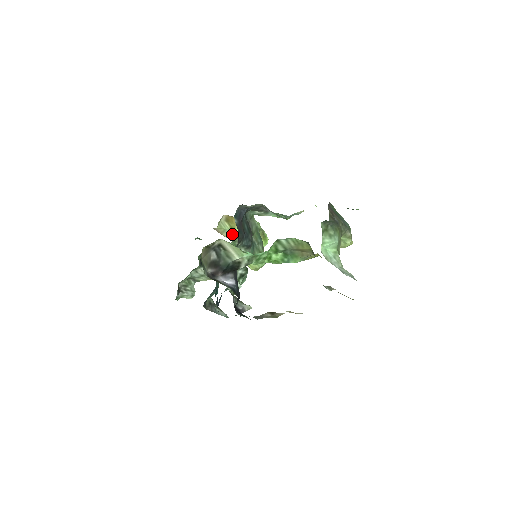
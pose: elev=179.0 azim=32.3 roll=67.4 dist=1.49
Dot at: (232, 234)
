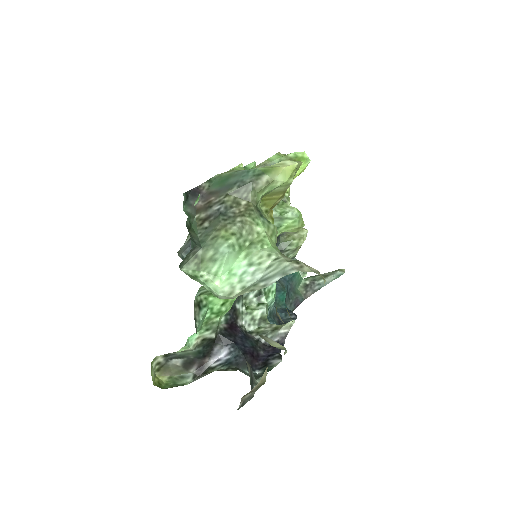
Dot at: occluded
